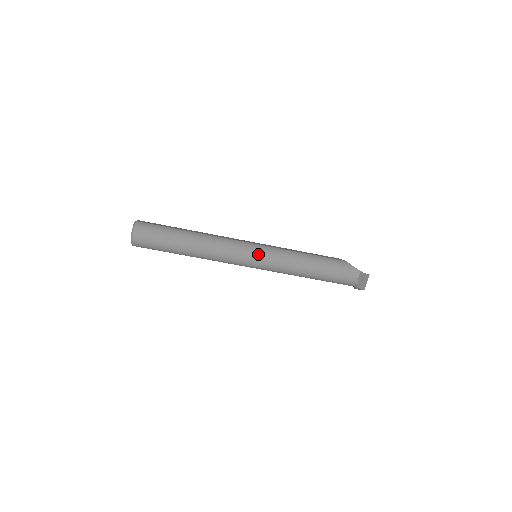
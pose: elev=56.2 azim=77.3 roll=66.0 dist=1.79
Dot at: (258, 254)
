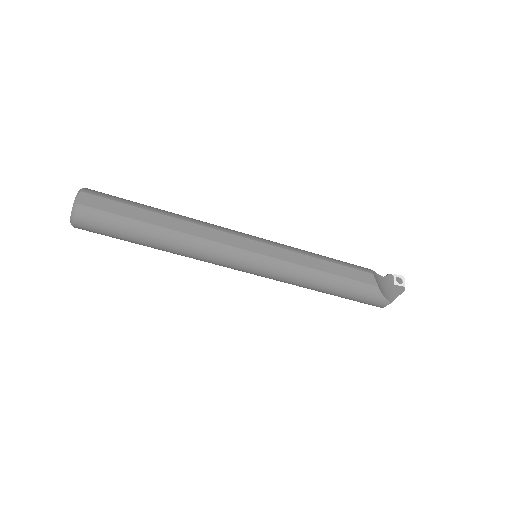
Dot at: (256, 270)
